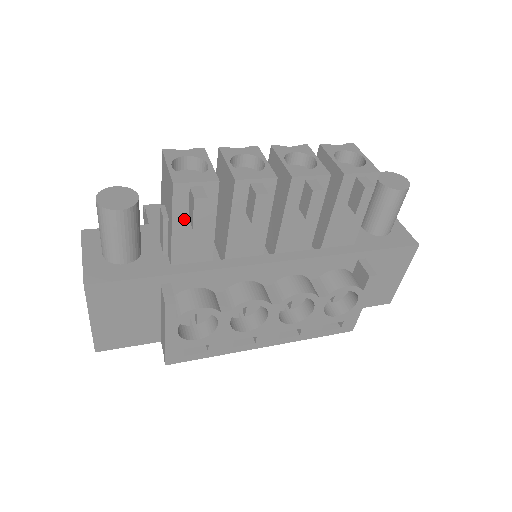
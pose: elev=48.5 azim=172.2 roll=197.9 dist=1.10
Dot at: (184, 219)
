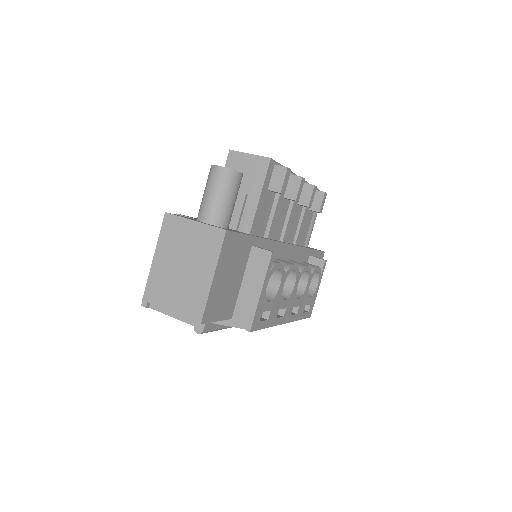
Dot at: (265, 191)
